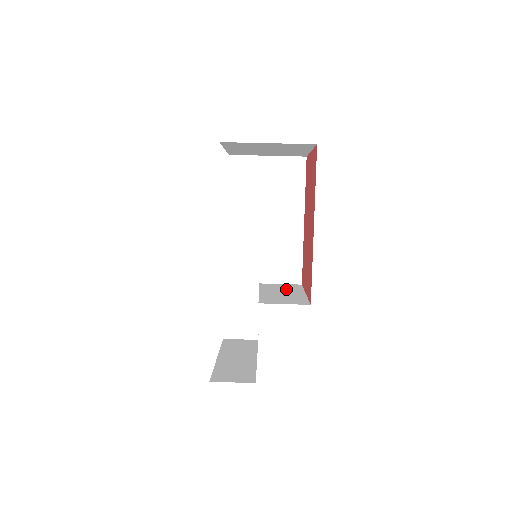
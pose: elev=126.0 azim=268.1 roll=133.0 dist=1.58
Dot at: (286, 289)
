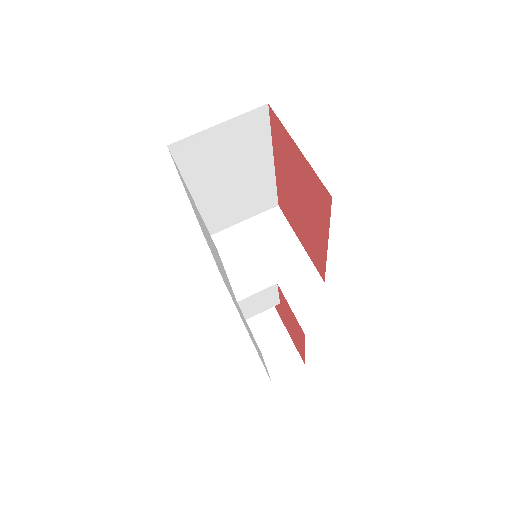
Dot at: (275, 235)
